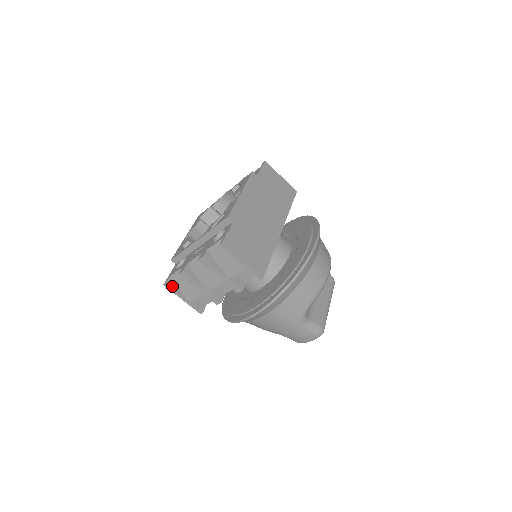
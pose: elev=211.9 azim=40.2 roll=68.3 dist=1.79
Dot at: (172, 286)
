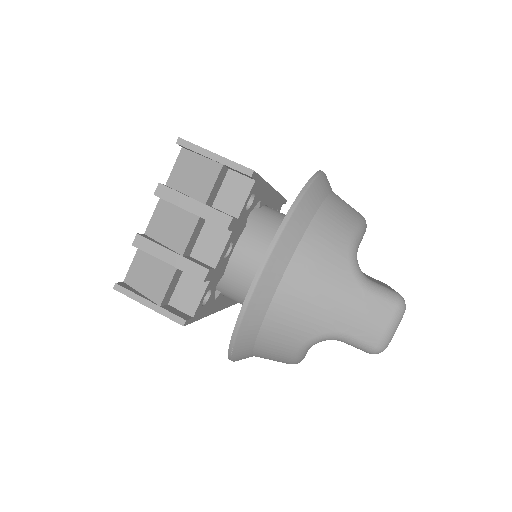
Dot at: (128, 288)
